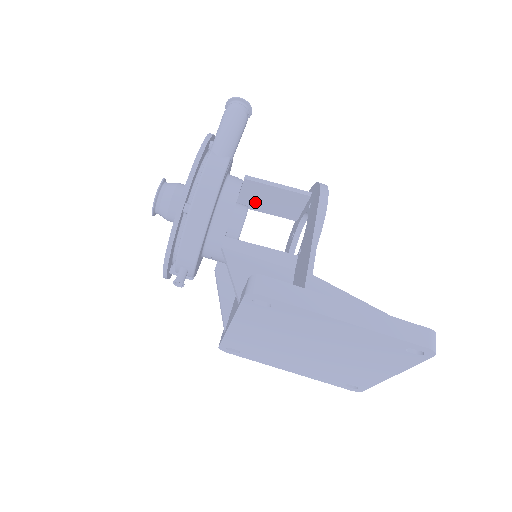
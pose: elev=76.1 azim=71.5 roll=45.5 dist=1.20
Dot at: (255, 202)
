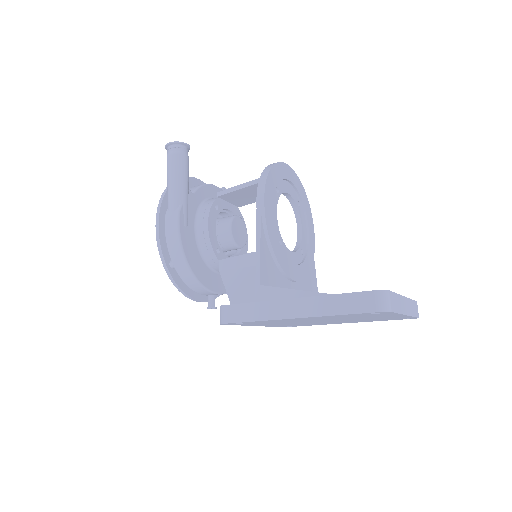
Dot at: (246, 200)
